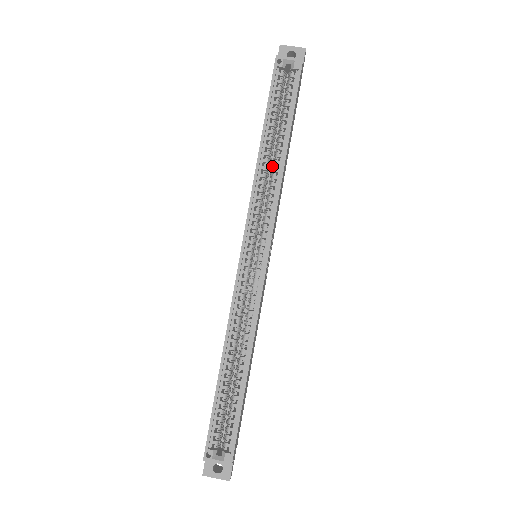
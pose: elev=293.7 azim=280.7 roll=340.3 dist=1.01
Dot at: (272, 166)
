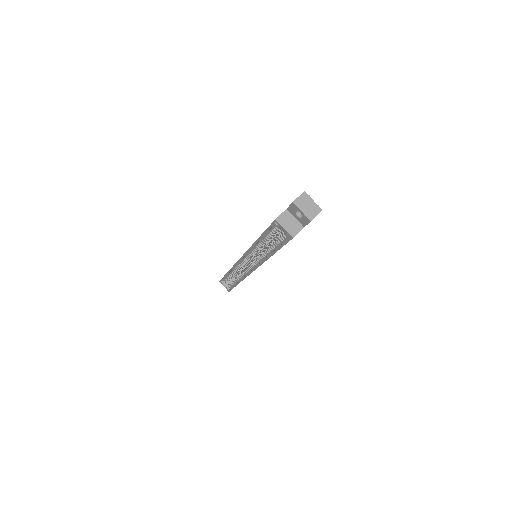
Dot at: (265, 248)
